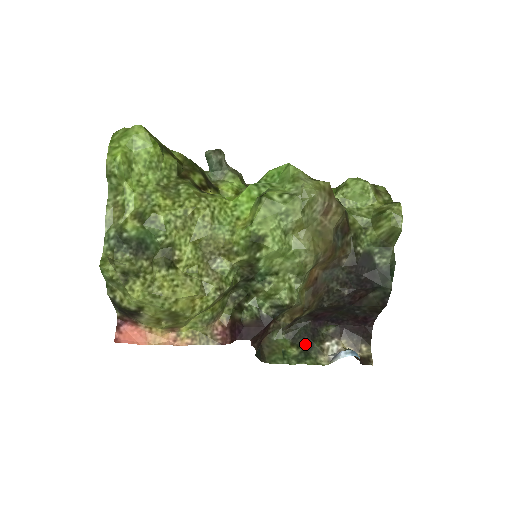
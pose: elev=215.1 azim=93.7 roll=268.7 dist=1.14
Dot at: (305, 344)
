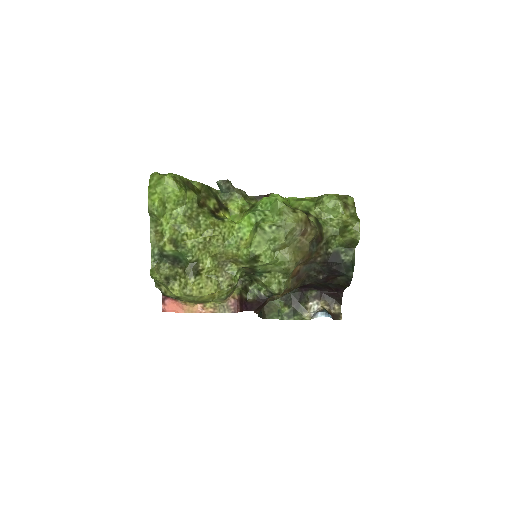
Dot at: (294, 305)
